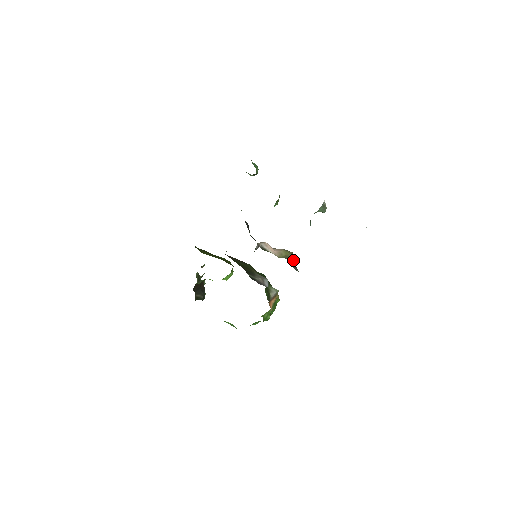
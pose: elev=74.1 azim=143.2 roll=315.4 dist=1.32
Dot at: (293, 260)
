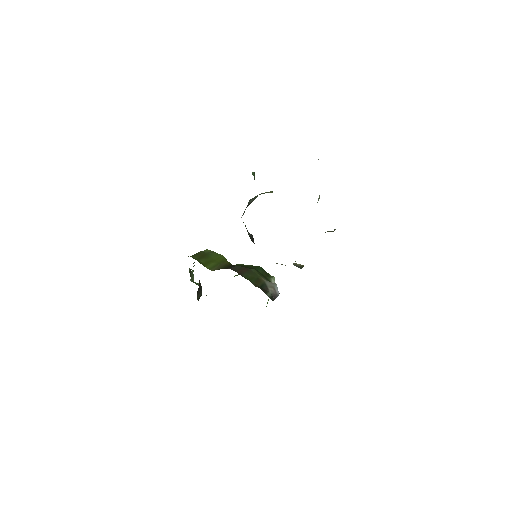
Dot at: (301, 267)
